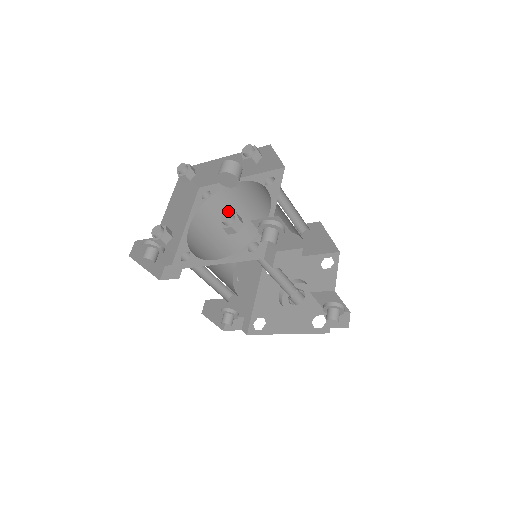
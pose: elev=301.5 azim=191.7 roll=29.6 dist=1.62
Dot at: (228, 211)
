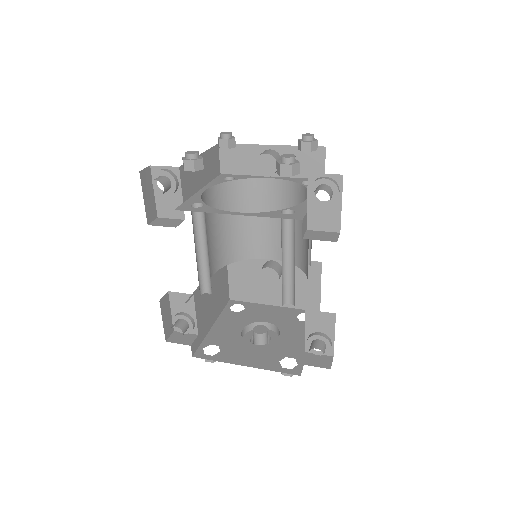
Dot at: occluded
